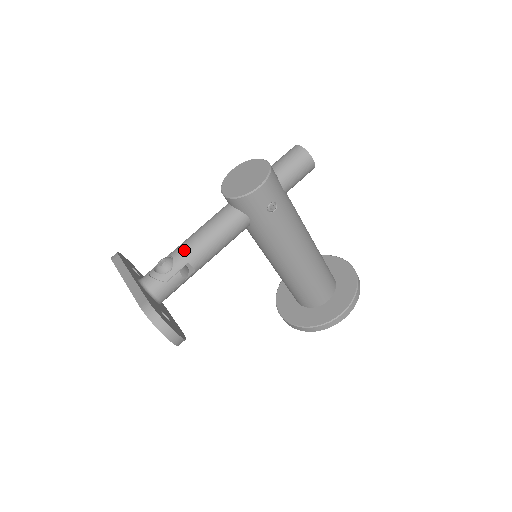
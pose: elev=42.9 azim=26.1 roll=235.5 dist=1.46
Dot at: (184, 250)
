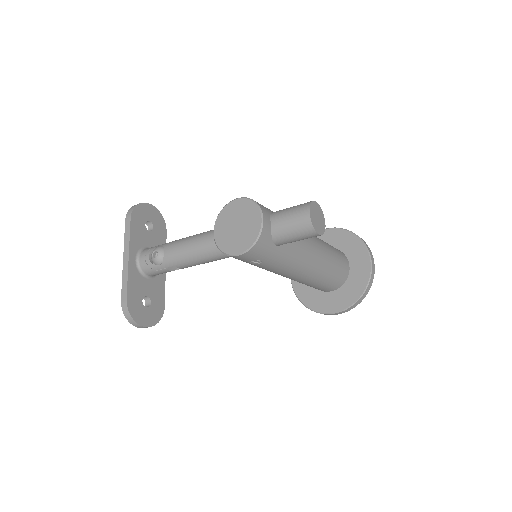
Dot at: (173, 255)
